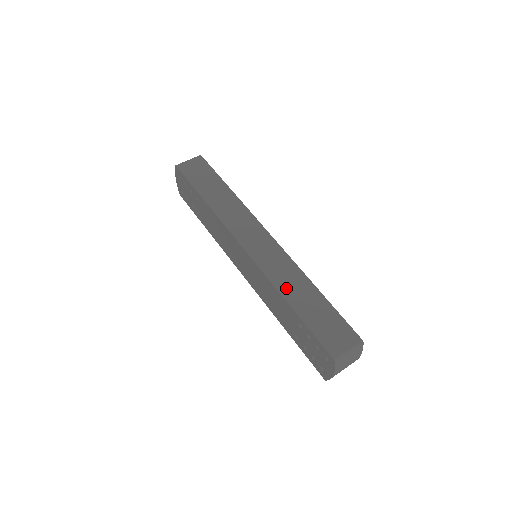
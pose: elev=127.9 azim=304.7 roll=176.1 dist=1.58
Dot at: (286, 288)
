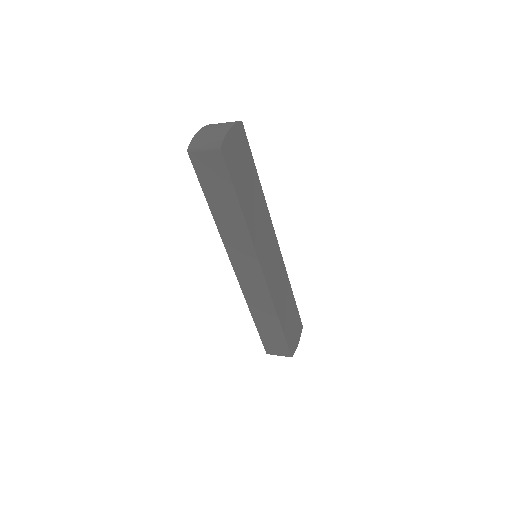
Dot at: occluded
